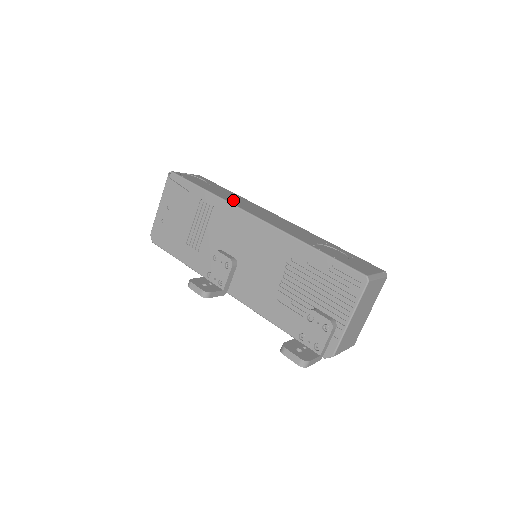
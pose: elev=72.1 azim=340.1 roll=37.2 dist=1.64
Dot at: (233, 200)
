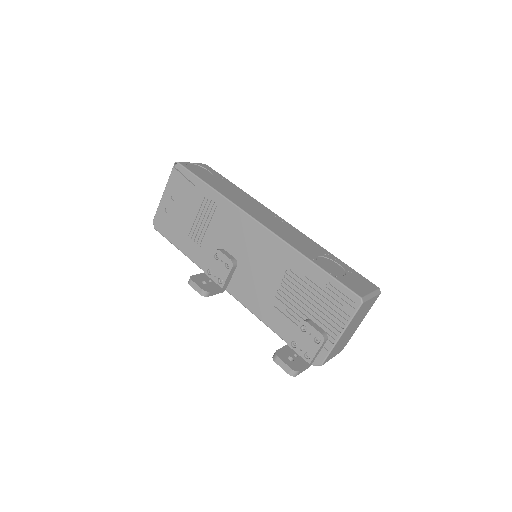
Dot at: (238, 199)
